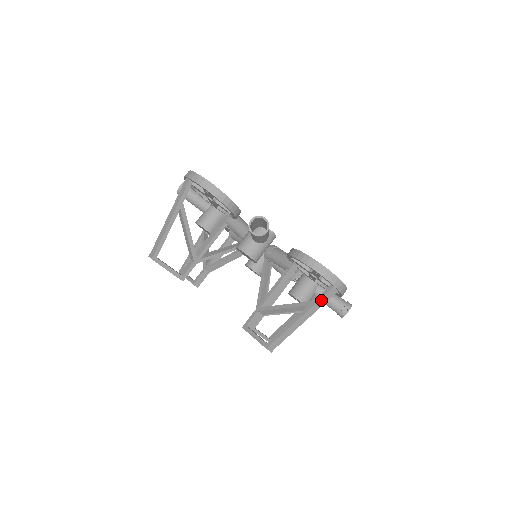
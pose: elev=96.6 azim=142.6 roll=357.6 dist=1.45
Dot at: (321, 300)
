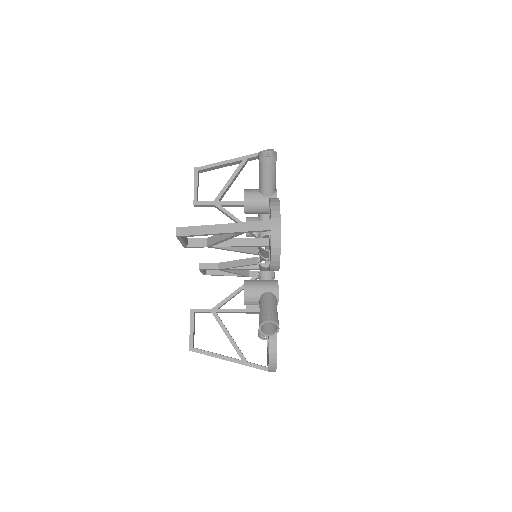
Dot at: occluded
